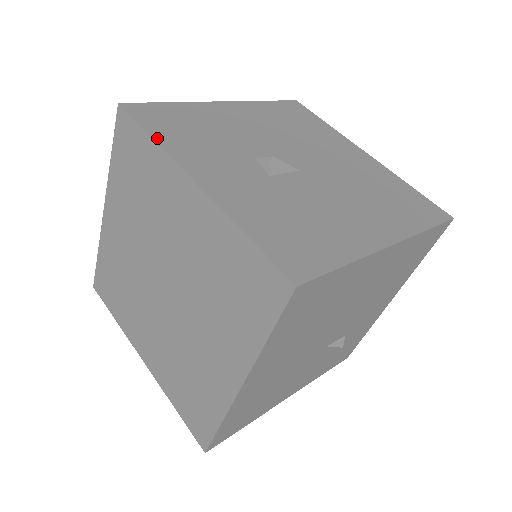
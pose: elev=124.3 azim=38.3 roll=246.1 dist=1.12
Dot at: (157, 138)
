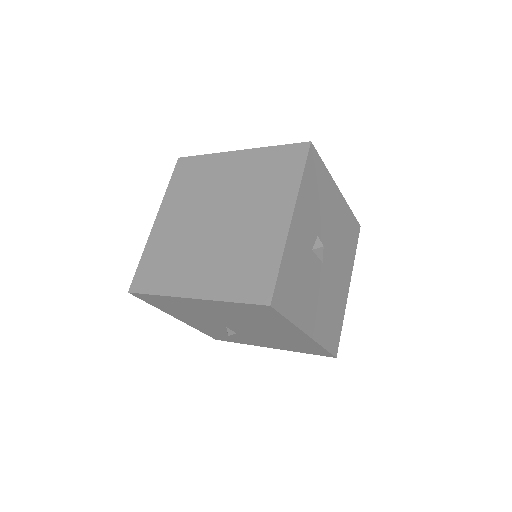
Dot at: (303, 179)
